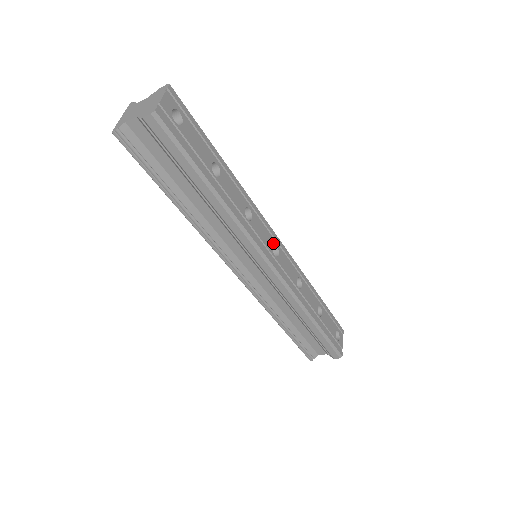
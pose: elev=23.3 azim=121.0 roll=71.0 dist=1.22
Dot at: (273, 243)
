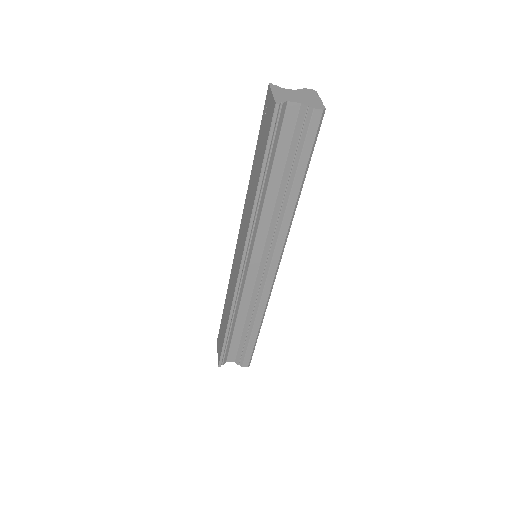
Dot at: occluded
